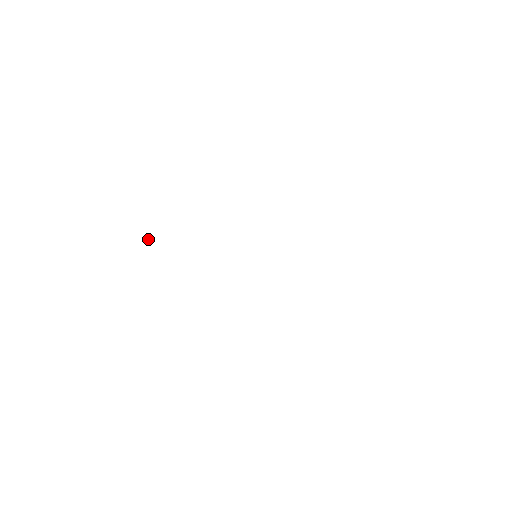
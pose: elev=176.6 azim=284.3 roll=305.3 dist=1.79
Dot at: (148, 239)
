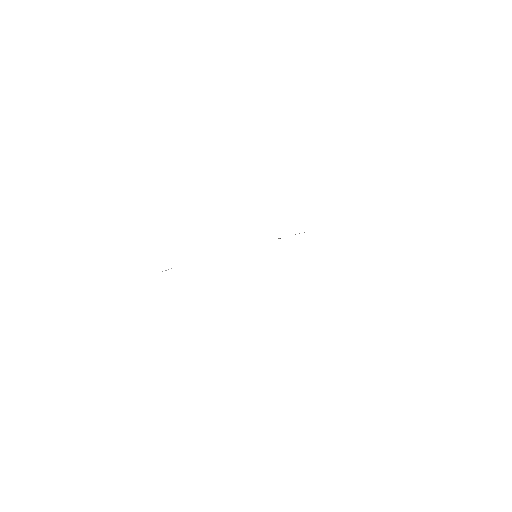
Dot at: (166, 270)
